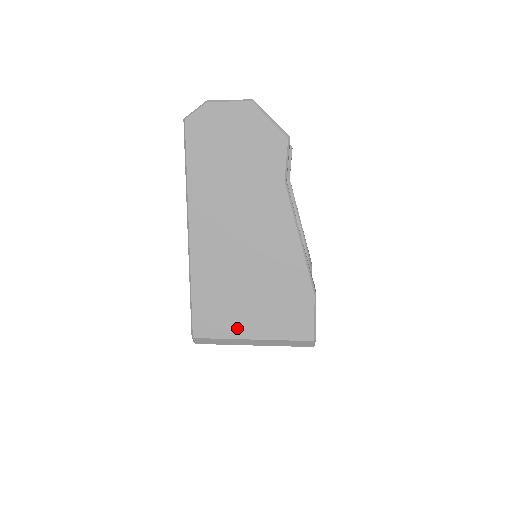
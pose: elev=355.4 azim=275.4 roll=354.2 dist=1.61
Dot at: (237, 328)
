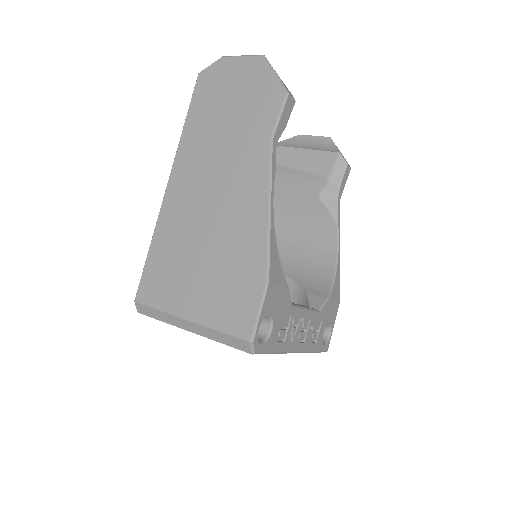
Dot at: (177, 301)
